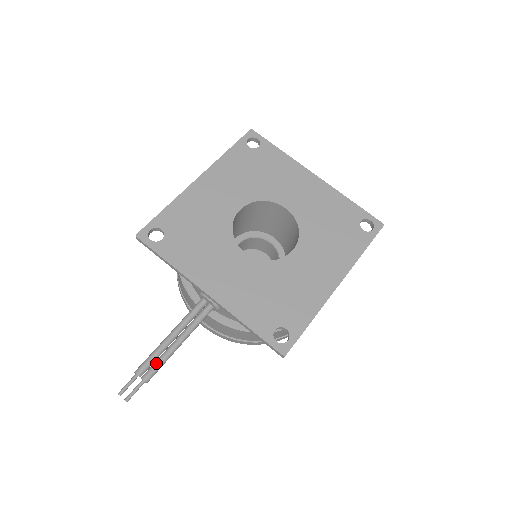
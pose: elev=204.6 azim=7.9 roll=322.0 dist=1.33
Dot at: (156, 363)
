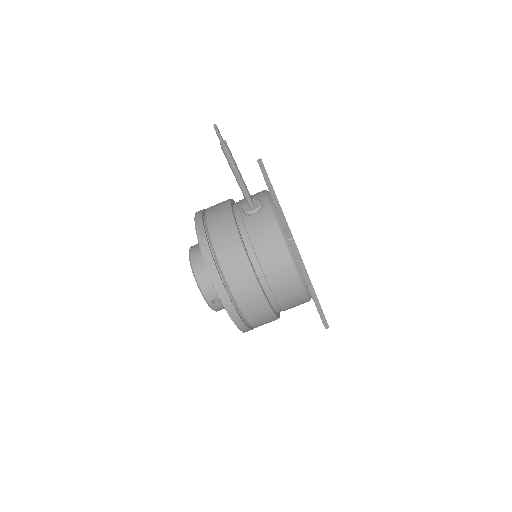
Dot at: (232, 157)
